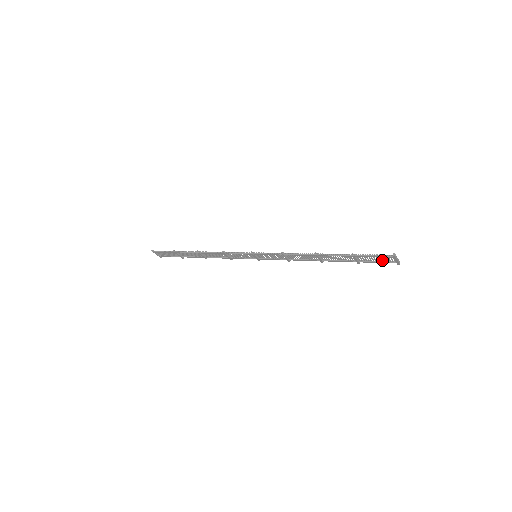
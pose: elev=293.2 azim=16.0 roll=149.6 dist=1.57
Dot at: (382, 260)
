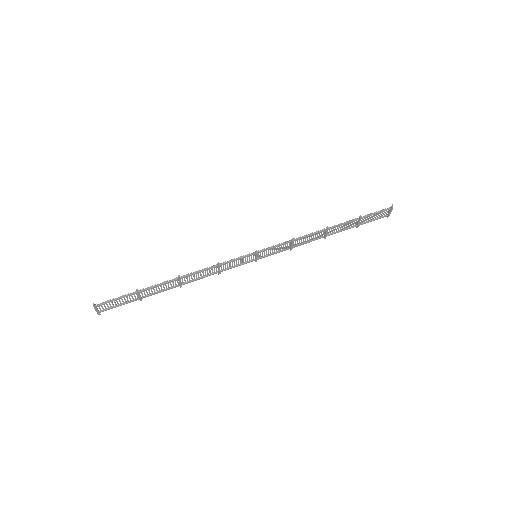
Dot at: (377, 217)
